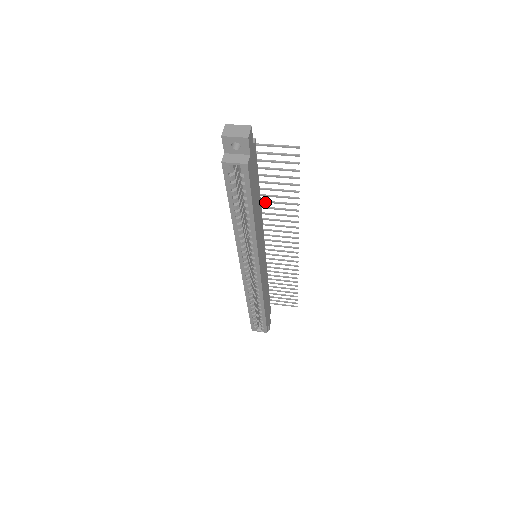
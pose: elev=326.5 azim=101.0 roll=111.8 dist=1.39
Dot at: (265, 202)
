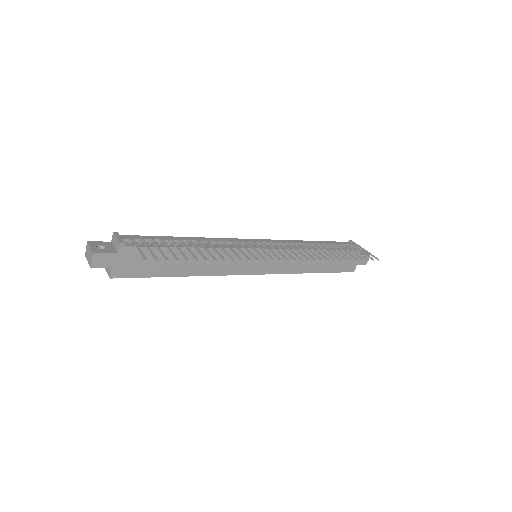
Dot at: (209, 243)
